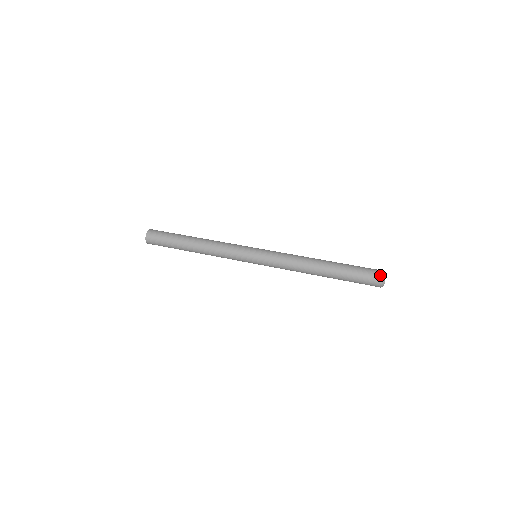
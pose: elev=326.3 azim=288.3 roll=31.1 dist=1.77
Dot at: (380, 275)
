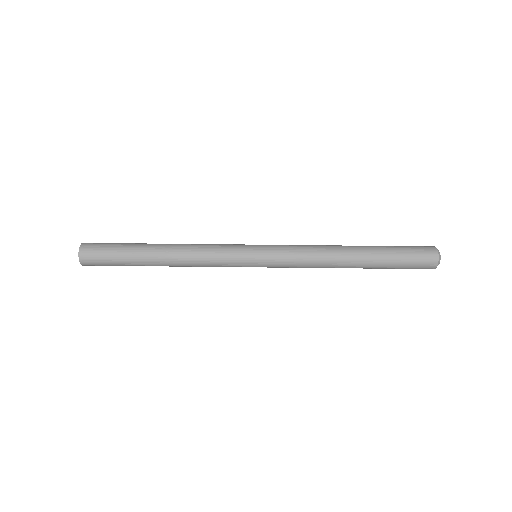
Dot at: (432, 268)
